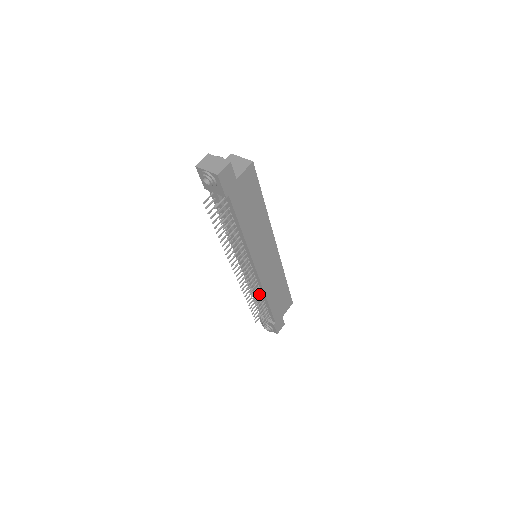
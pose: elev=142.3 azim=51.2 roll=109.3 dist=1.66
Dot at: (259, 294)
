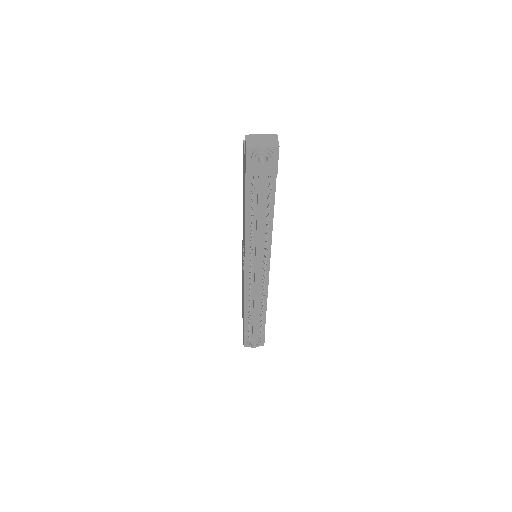
Dot at: occluded
